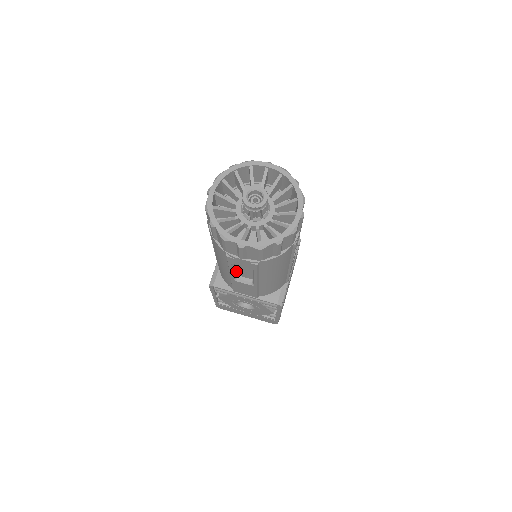
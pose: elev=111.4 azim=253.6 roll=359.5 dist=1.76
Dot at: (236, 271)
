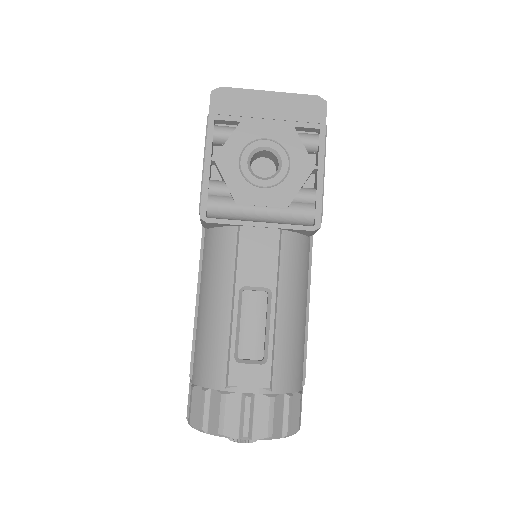
Dot at: occluded
